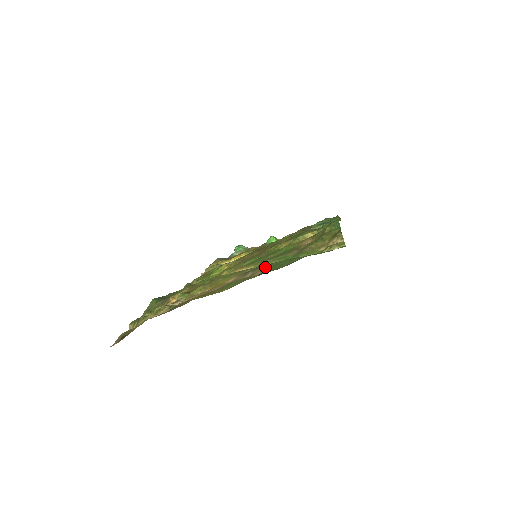
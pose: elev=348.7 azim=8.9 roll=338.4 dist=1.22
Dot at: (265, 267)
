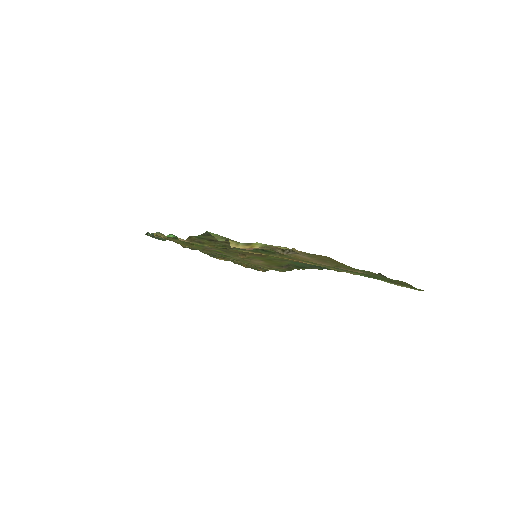
Dot at: occluded
